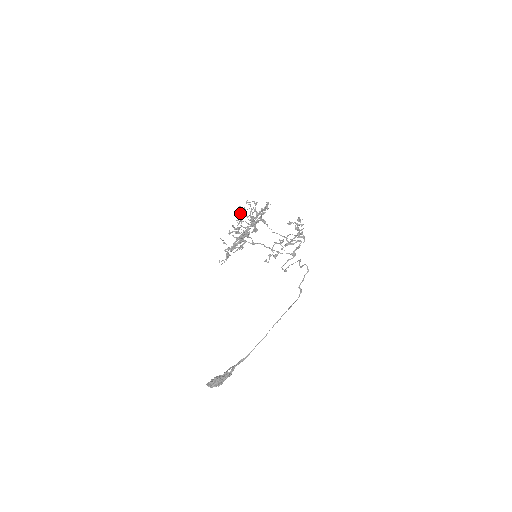
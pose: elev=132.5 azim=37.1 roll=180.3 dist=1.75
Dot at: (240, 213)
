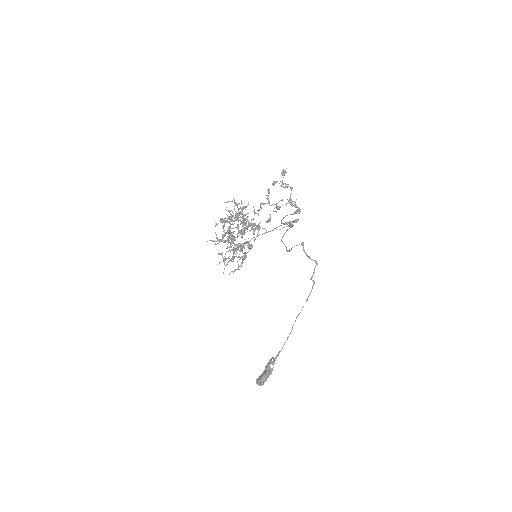
Dot at: (224, 226)
